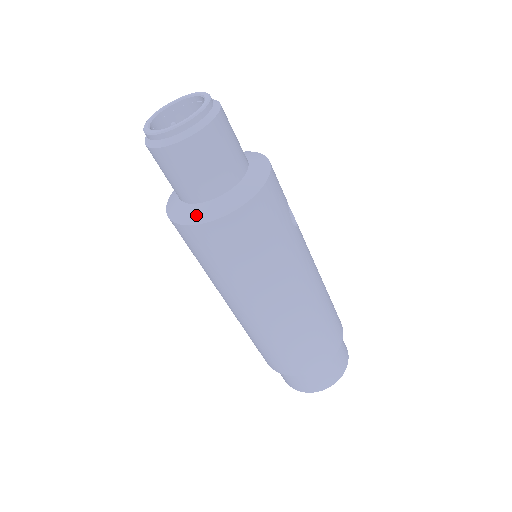
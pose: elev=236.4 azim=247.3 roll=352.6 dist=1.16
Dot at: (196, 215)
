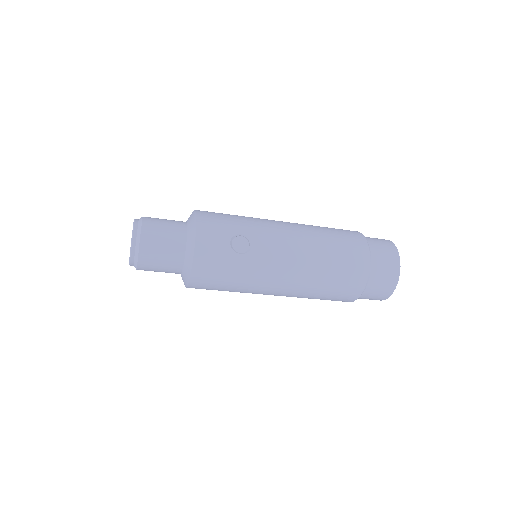
Dot at: occluded
